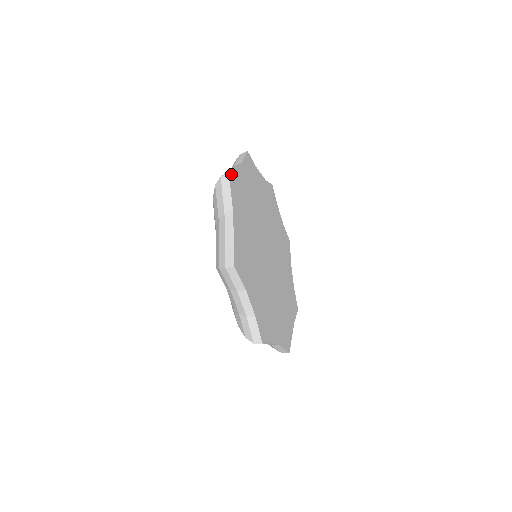
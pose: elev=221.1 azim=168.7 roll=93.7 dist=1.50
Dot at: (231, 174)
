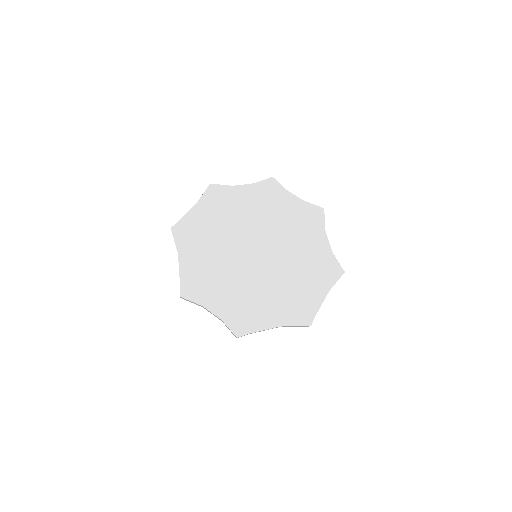
Dot at: (175, 226)
